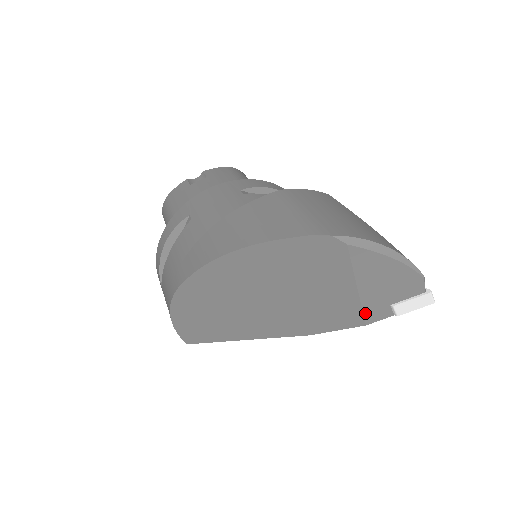
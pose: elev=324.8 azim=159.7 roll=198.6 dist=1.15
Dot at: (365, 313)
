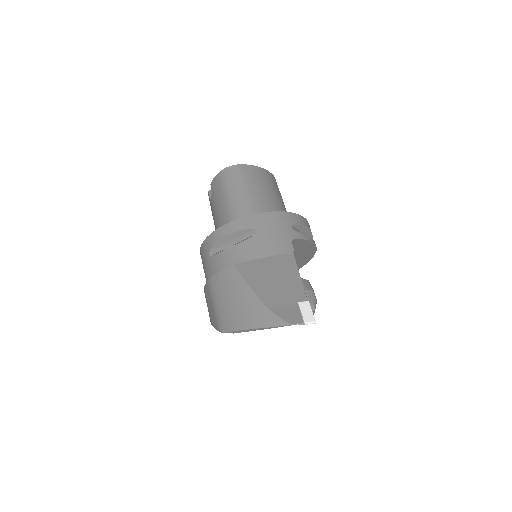
Dot at: occluded
